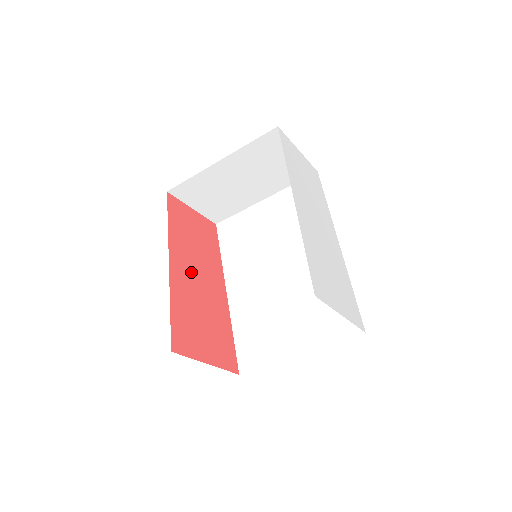
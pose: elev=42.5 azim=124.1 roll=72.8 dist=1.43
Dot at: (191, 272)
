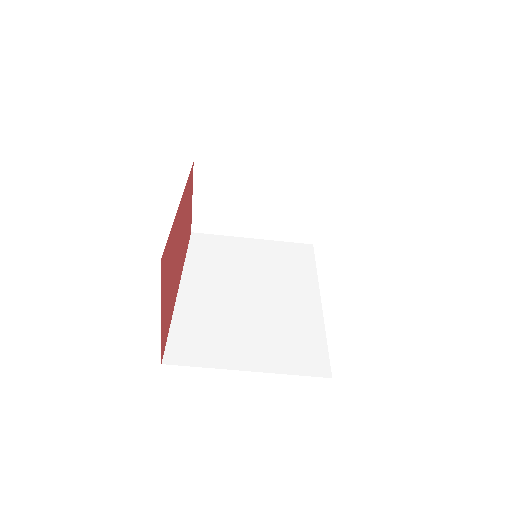
Dot at: (180, 232)
